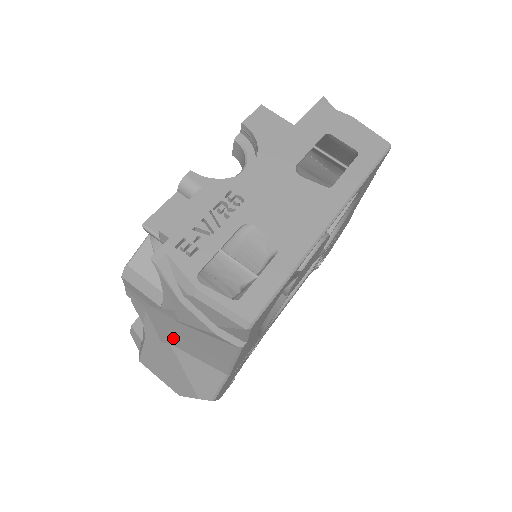
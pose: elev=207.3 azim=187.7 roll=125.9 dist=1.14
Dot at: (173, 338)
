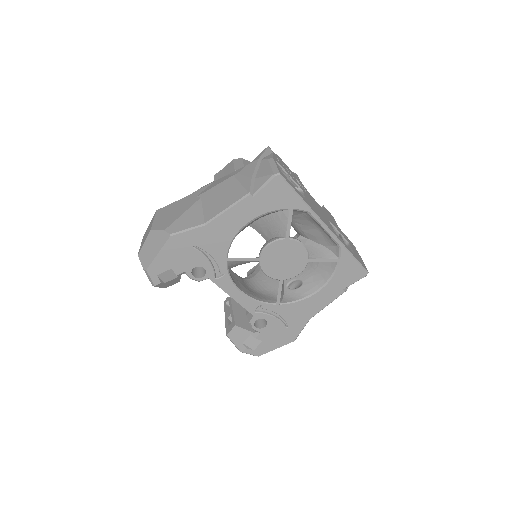
Dot at: (211, 191)
